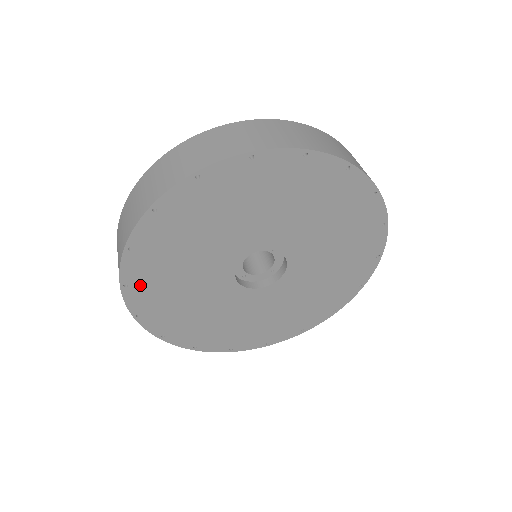
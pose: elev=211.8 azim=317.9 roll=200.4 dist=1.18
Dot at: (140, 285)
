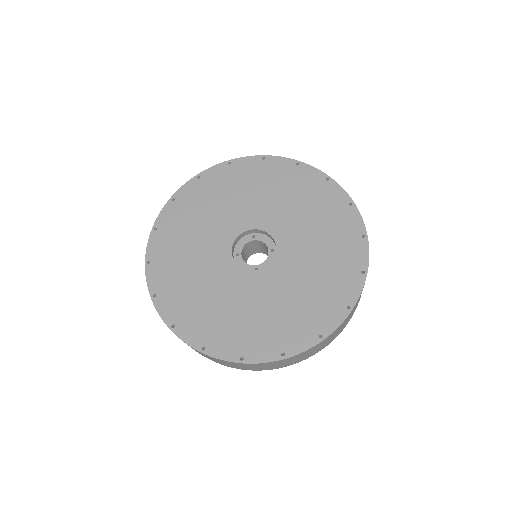
Dot at: (182, 319)
